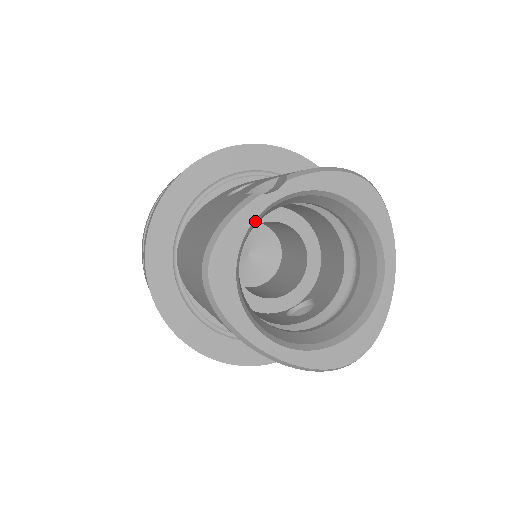
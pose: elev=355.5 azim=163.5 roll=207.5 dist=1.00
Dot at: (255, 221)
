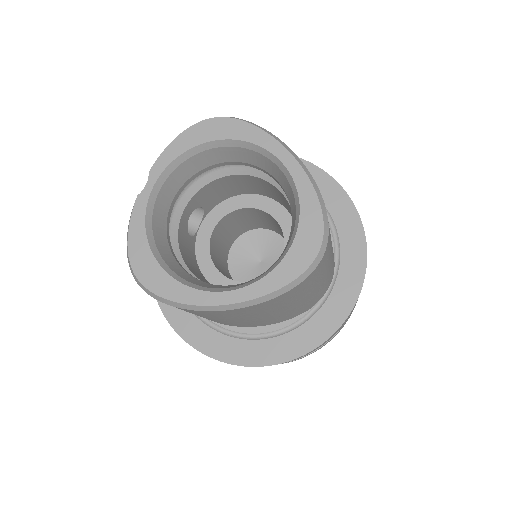
Dot at: (148, 217)
